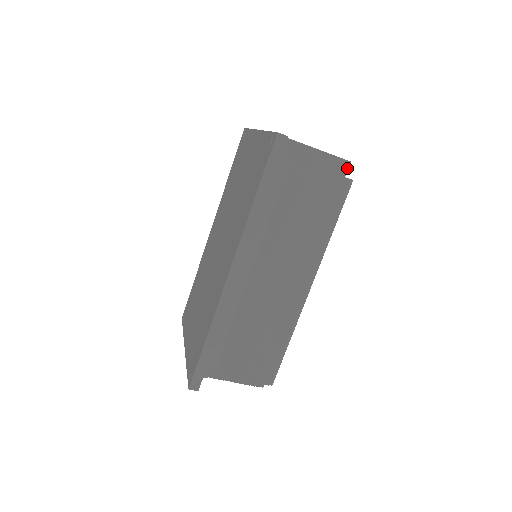
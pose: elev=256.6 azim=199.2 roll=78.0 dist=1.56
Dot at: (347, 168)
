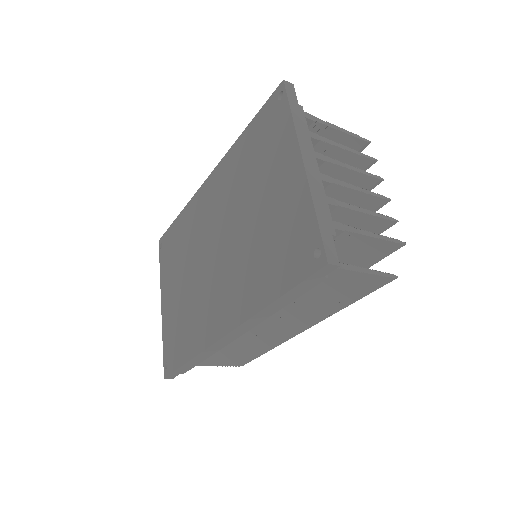
Dot at: (398, 248)
